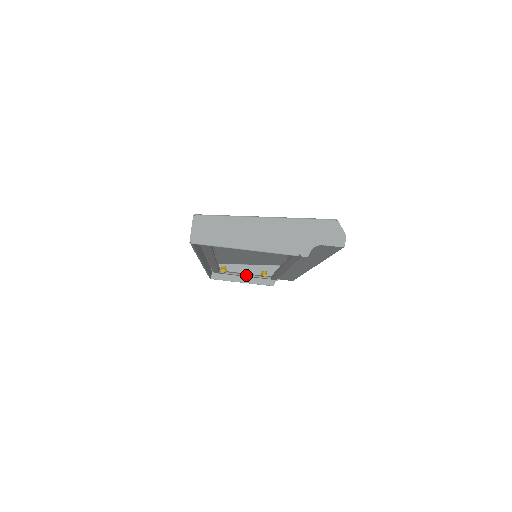
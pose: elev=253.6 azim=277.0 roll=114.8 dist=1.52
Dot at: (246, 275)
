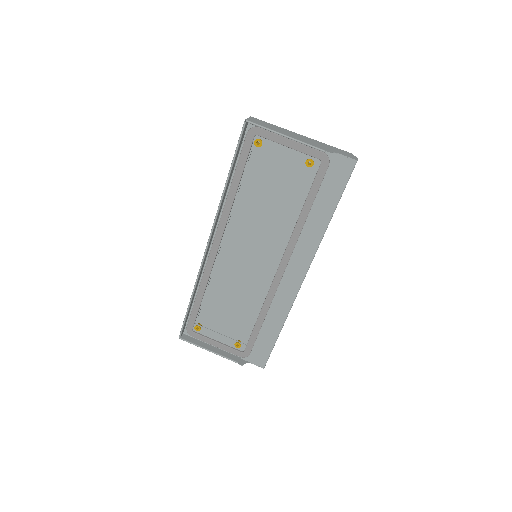
Dot at: (219, 342)
